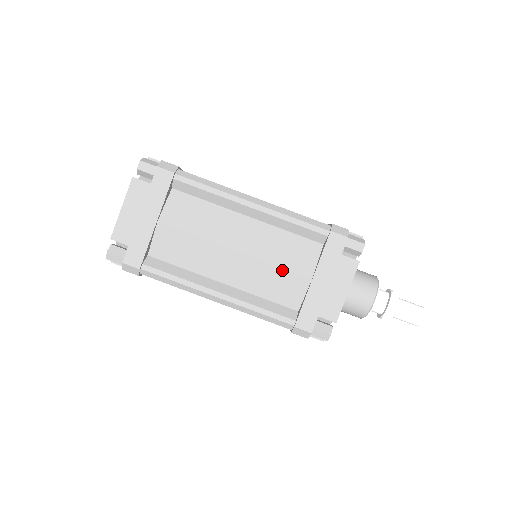
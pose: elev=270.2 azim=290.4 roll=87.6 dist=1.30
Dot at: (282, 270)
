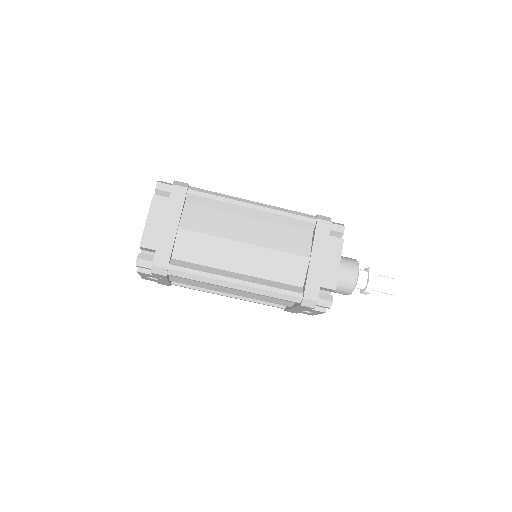
Dot at: (285, 254)
